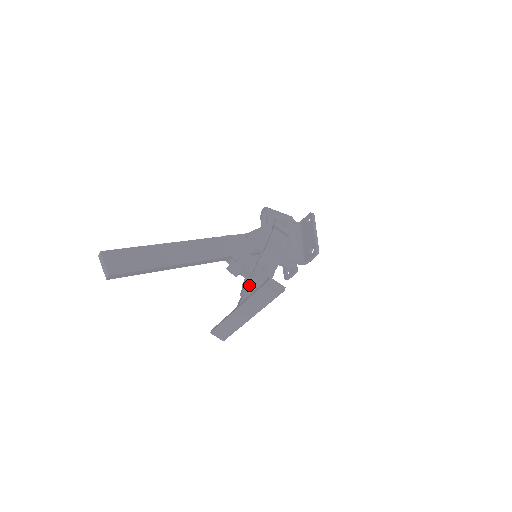
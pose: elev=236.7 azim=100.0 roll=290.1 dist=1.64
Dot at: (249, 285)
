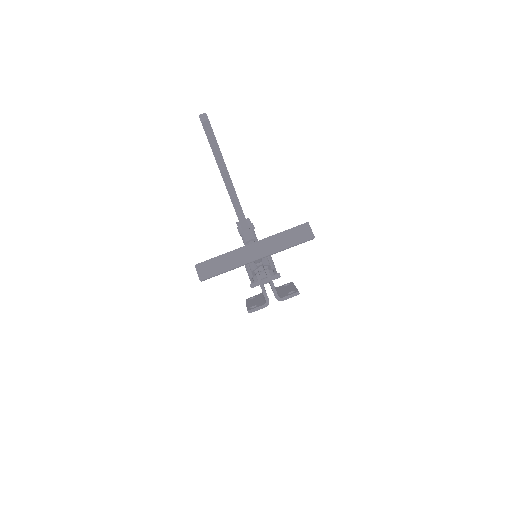
Dot at: occluded
